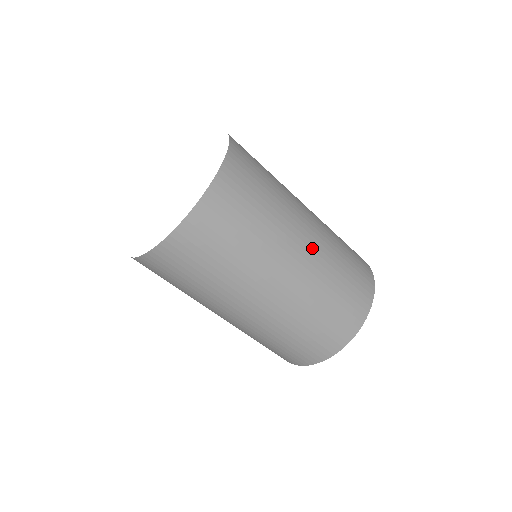
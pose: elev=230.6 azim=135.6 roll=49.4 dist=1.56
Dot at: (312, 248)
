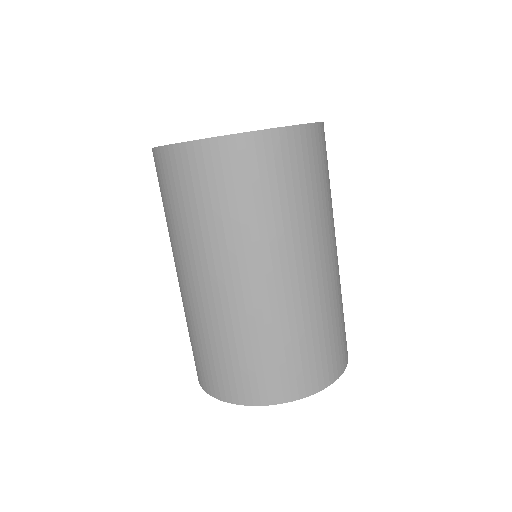
Dot at: (335, 264)
